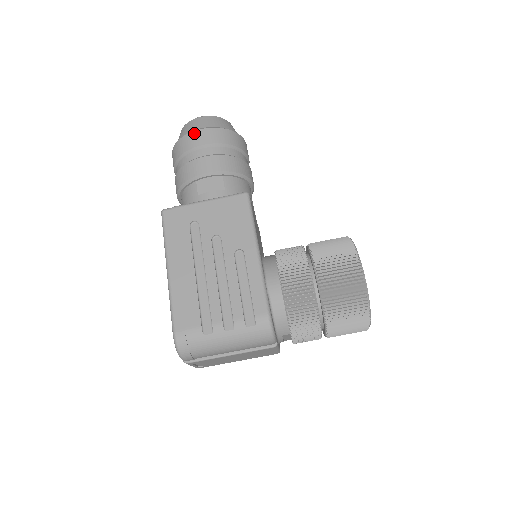
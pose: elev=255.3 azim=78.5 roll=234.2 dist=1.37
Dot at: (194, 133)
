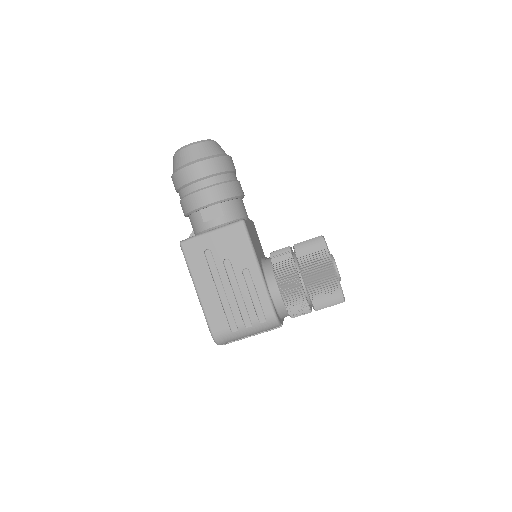
Dot at: (189, 168)
